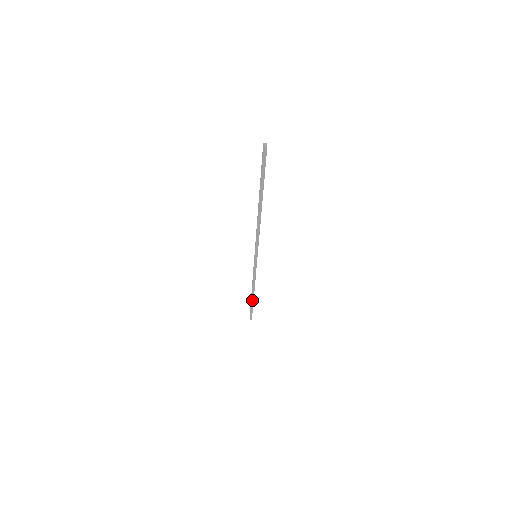
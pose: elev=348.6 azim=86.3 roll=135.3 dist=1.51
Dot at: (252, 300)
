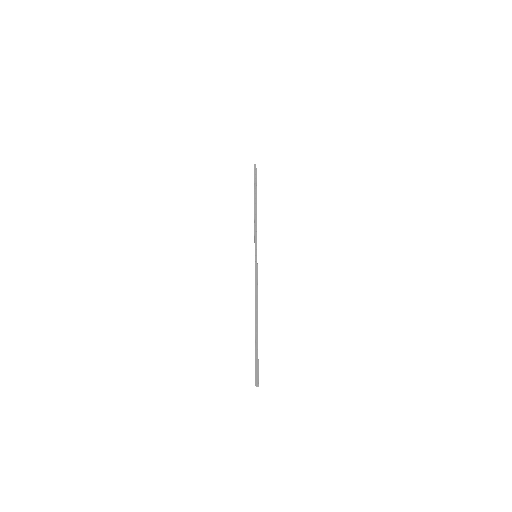
Dot at: (256, 332)
